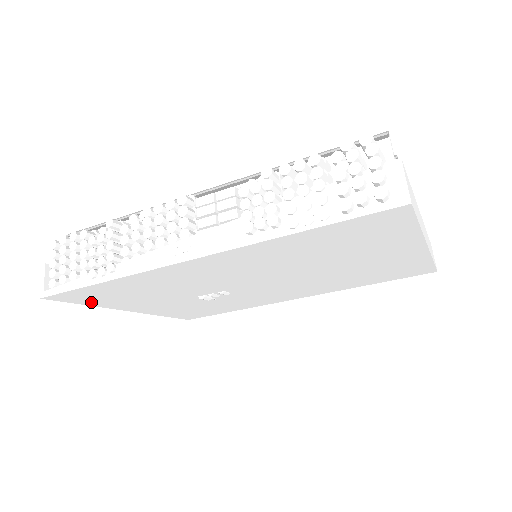
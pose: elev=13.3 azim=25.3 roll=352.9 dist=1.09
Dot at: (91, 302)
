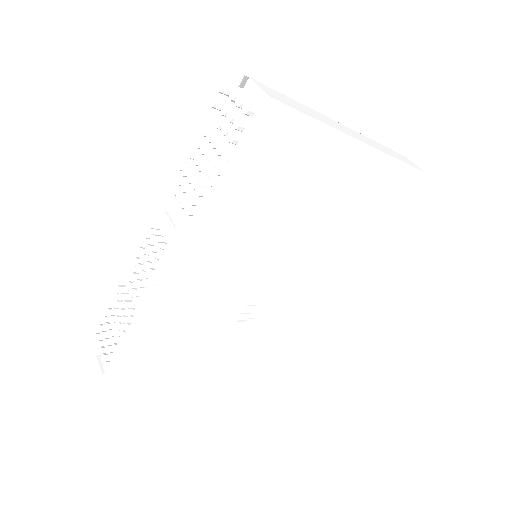
Dot at: (150, 371)
